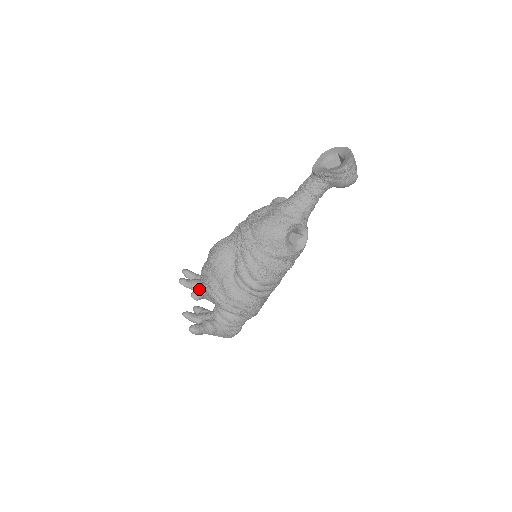
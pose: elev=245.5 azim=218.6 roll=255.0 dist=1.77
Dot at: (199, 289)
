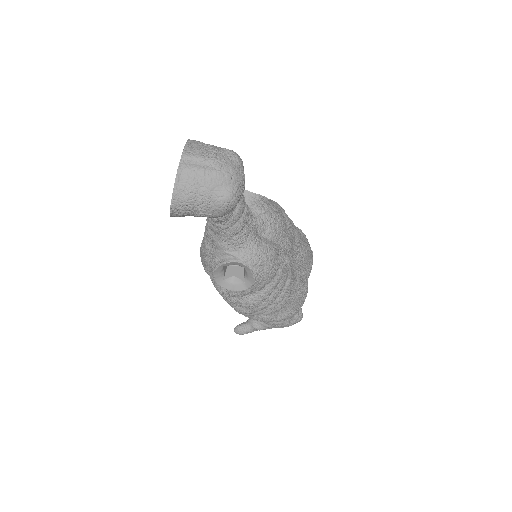
Dot at: occluded
